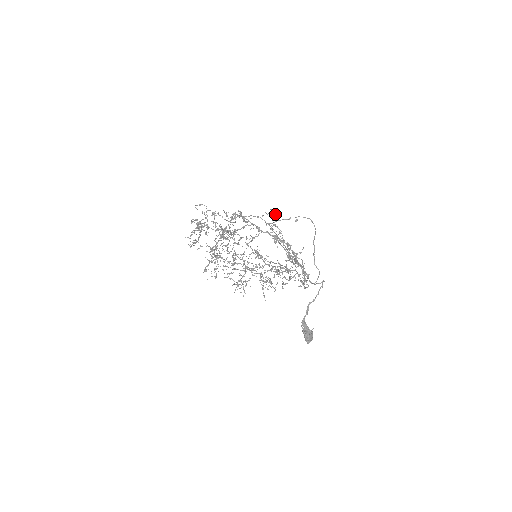
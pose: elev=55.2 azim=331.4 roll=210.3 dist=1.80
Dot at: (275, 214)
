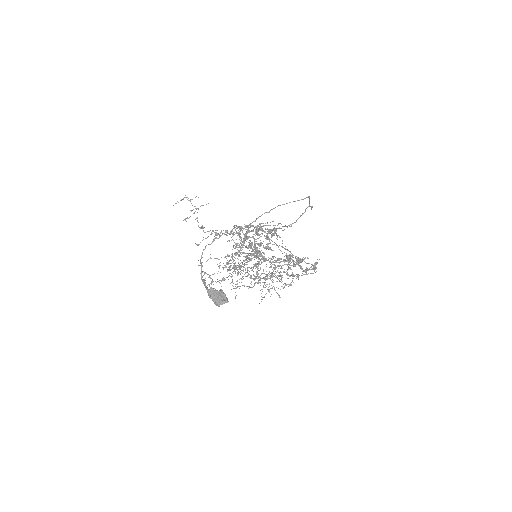
Dot at: (190, 199)
